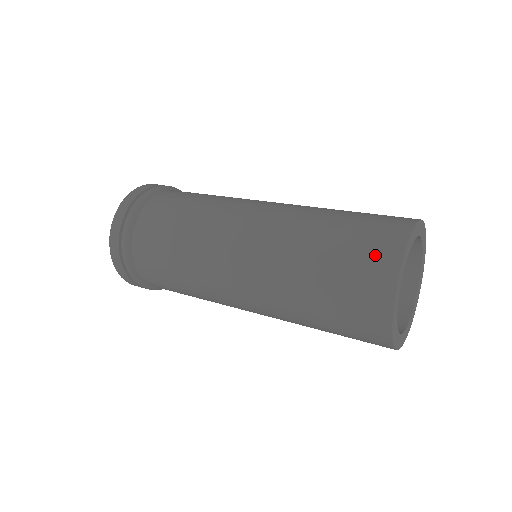
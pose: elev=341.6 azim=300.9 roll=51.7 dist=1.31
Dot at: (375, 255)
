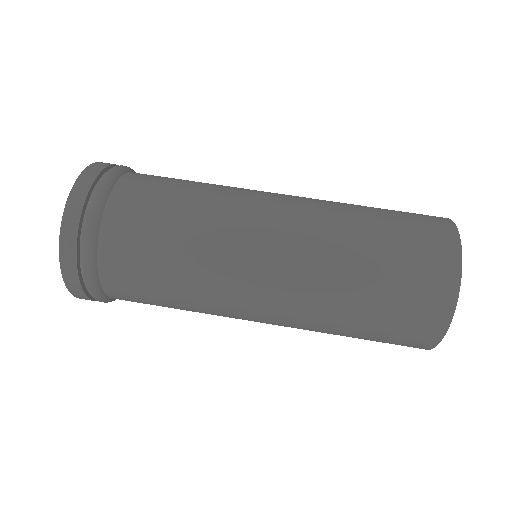
Dot at: (408, 344)
